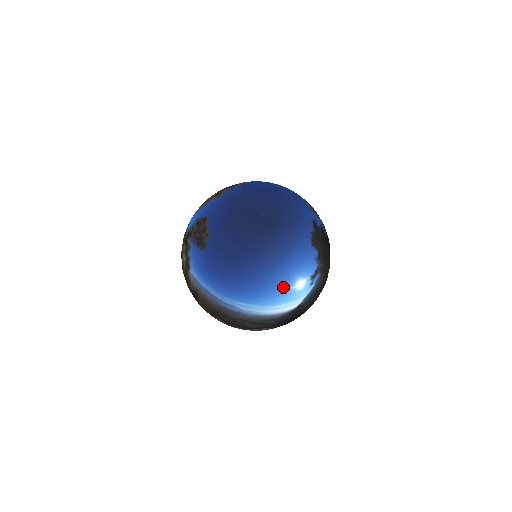
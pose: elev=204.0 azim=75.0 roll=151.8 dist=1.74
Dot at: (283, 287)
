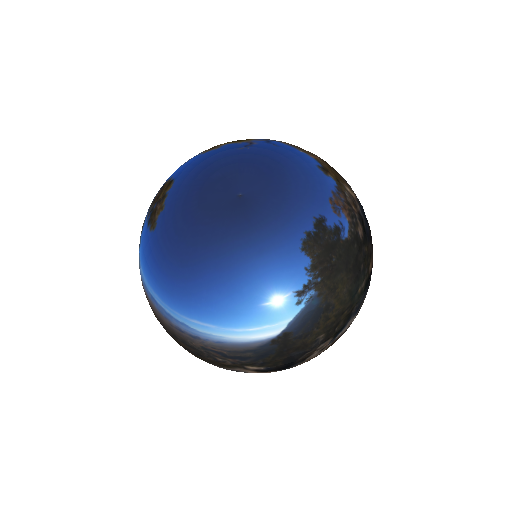
Dot at: (250, 301)
